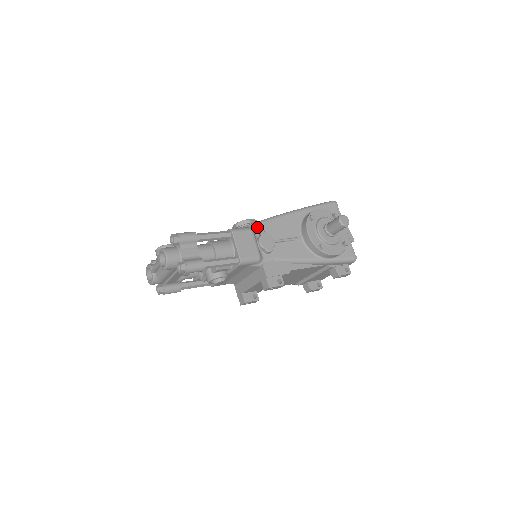
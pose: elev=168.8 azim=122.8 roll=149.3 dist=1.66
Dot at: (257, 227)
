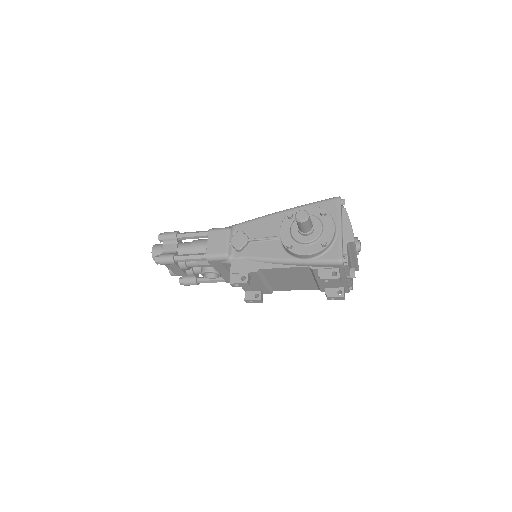
Dot at: (239, 227)
